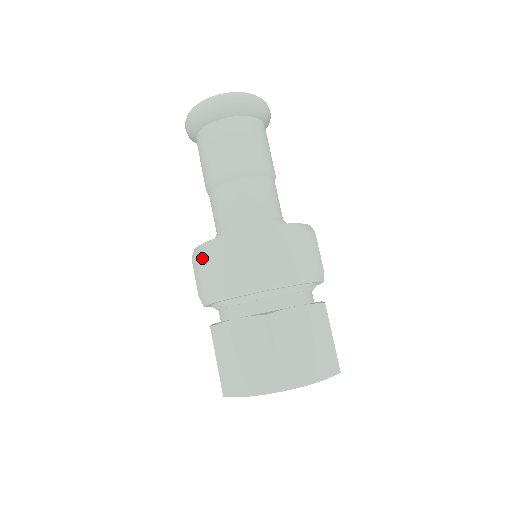
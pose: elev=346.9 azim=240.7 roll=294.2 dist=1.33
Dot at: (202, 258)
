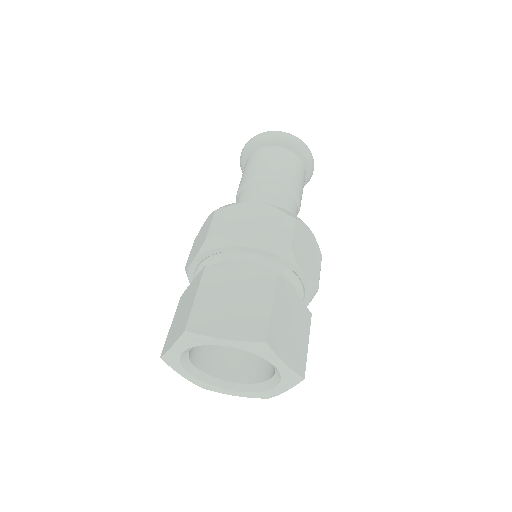
Dot at: occluded
